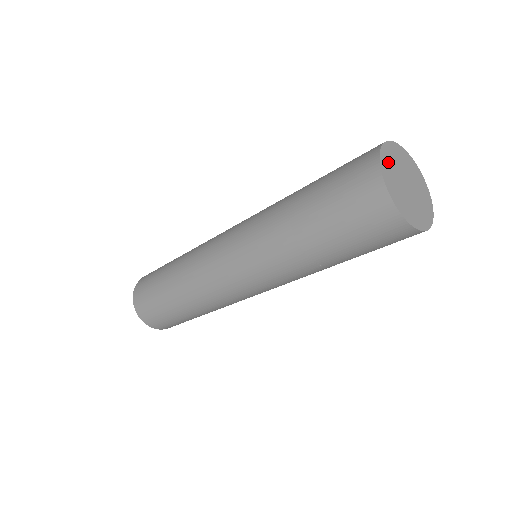
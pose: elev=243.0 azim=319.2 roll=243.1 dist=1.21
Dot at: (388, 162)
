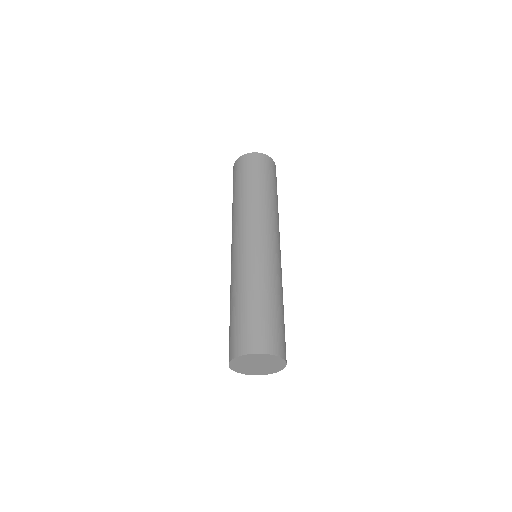
Dot at: (237, 365)
